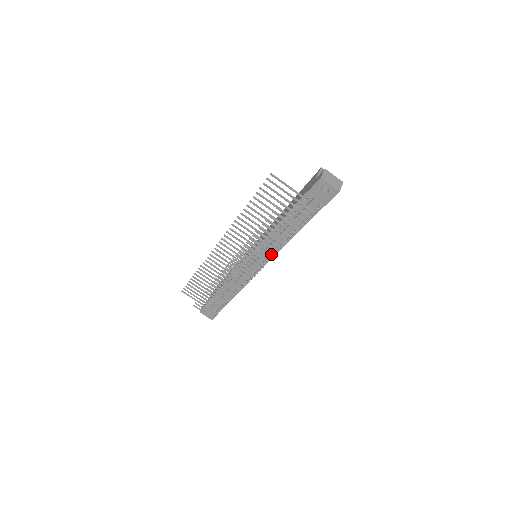
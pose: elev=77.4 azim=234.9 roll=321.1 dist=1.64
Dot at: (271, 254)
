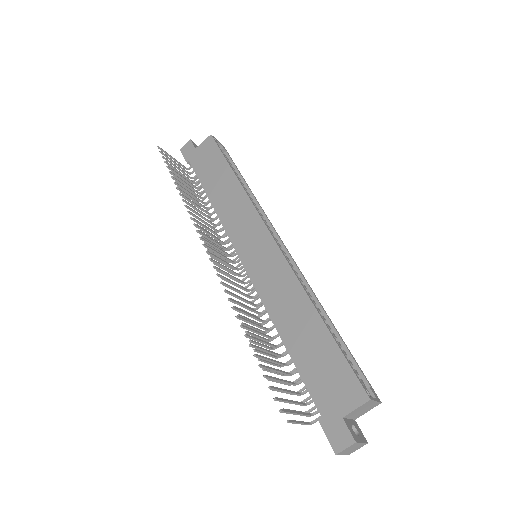
Dot at: occluded
